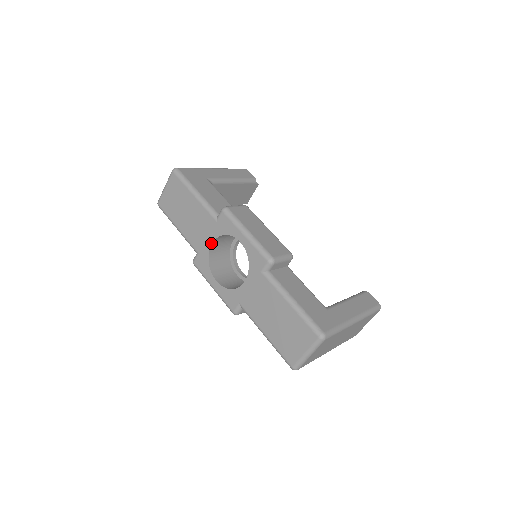
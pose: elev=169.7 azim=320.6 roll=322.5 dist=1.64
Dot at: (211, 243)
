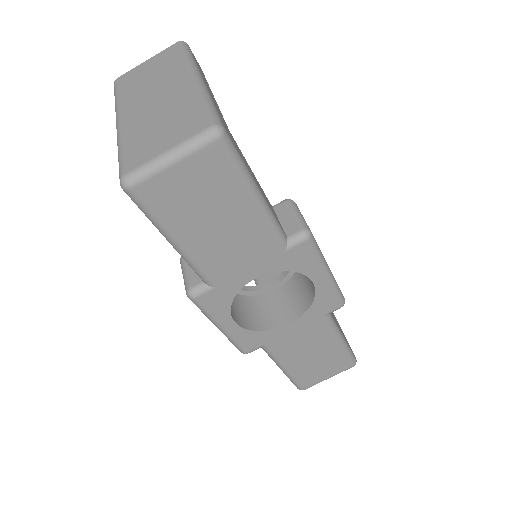
Dot at: (255, 278)
